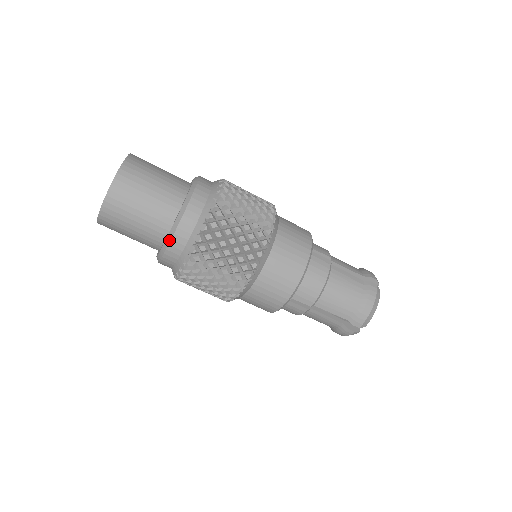
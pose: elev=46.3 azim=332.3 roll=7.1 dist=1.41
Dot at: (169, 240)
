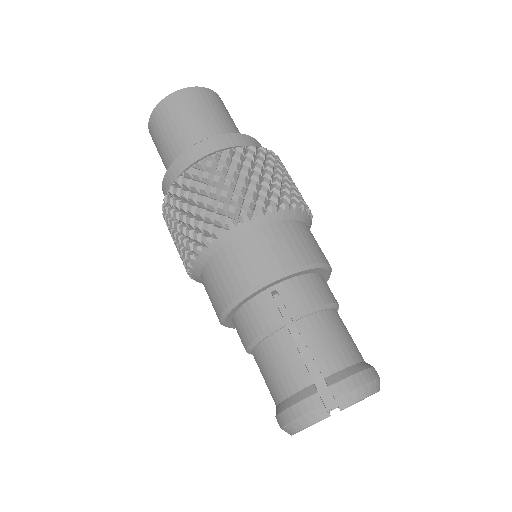
Dot at: (210, 137)
